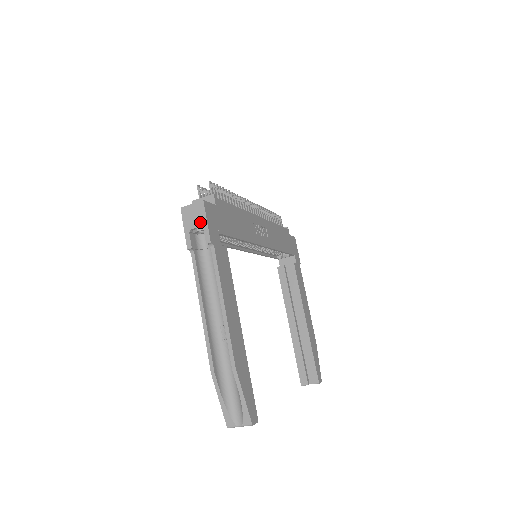
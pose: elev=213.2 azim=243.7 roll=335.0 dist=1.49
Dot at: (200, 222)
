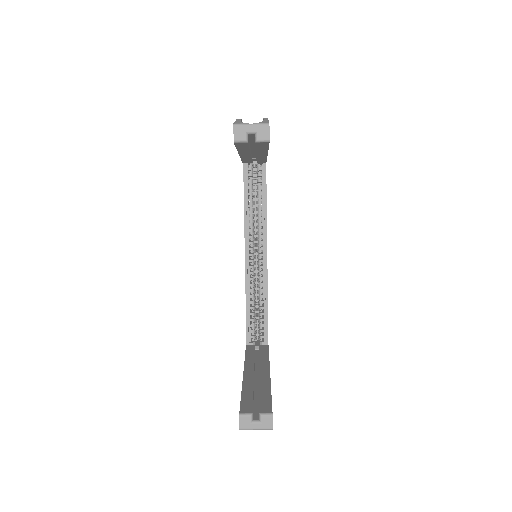
Dot at: occluded
